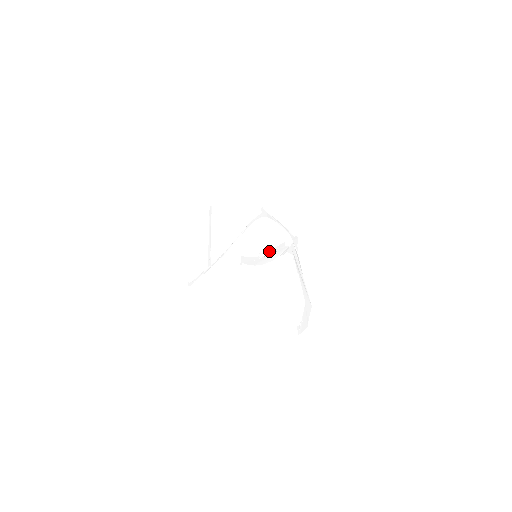
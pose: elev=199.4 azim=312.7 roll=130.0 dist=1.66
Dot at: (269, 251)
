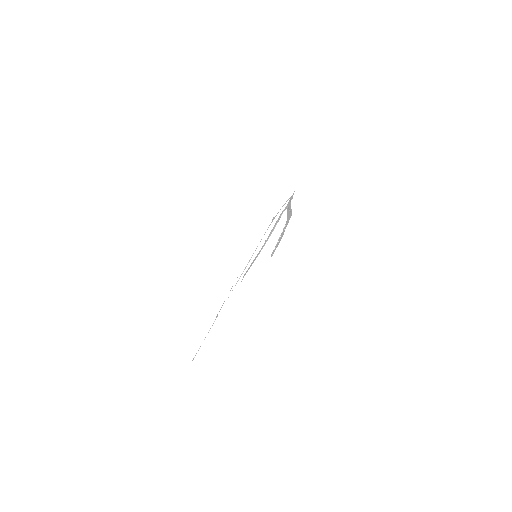
Dot at: occluded
